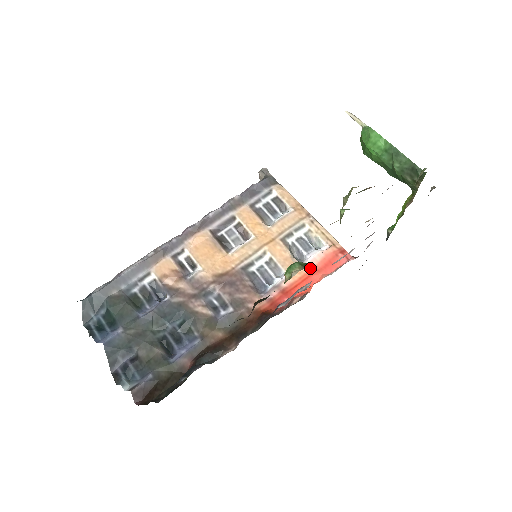
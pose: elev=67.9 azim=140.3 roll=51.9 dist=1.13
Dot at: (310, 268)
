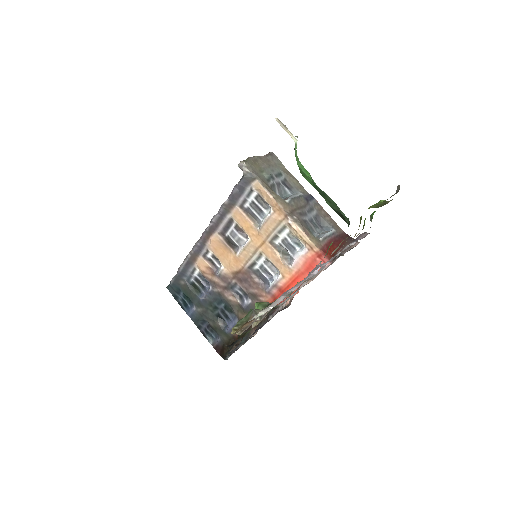
Dot at: (296, 270)
